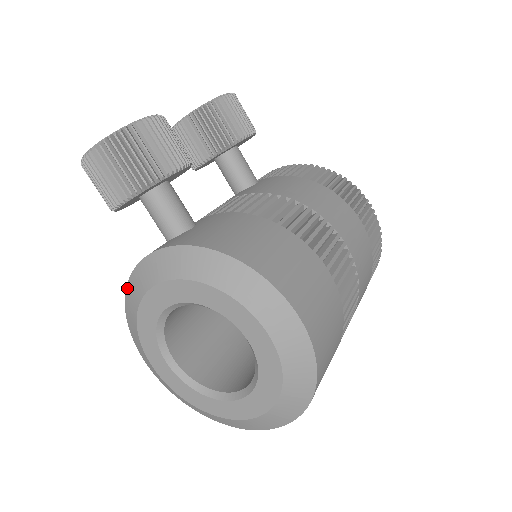
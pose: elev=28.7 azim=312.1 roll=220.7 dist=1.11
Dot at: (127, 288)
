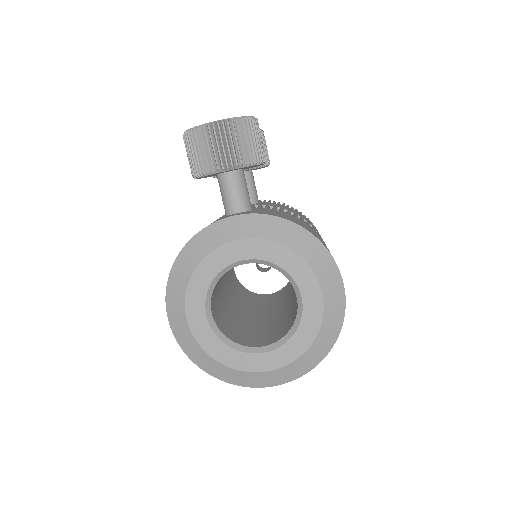
Dot at: (190, 242)
